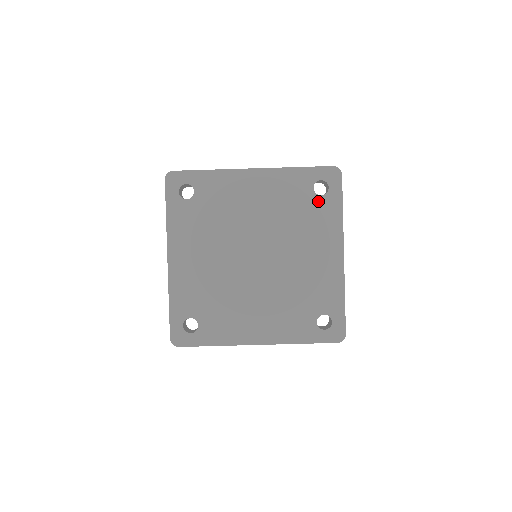
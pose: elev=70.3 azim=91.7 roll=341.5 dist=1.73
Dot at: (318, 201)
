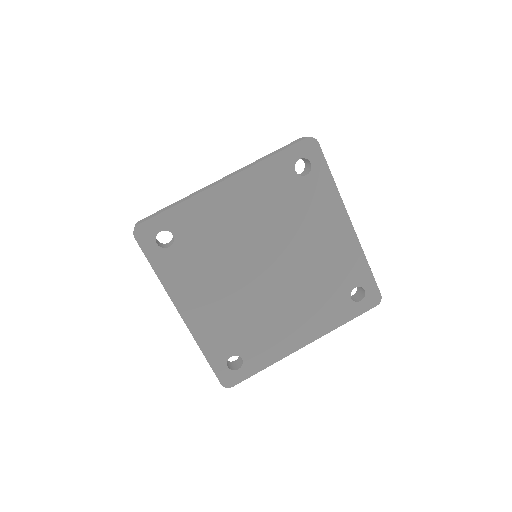
Dot at: (306, 182)
